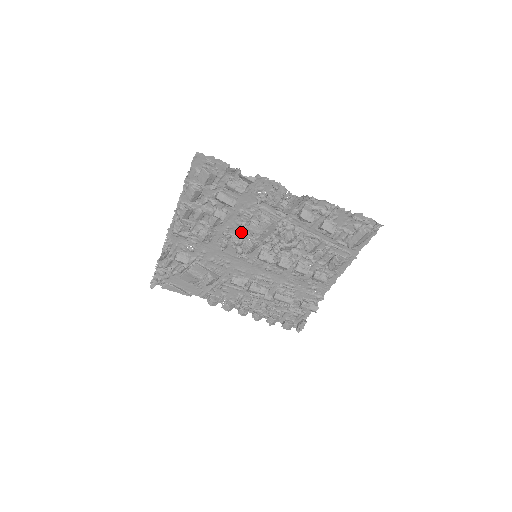
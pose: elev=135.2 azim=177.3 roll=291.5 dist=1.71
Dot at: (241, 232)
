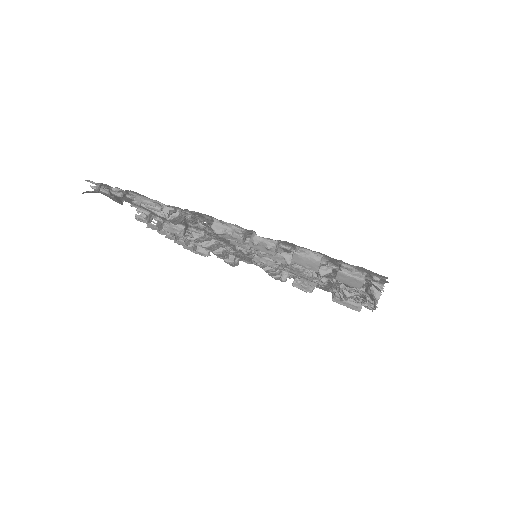
Dot at: occluded
